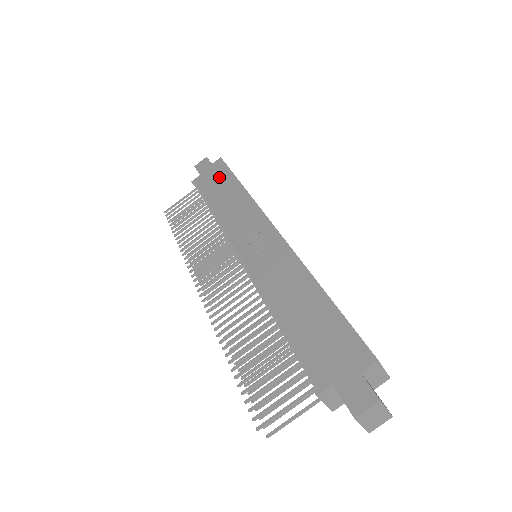
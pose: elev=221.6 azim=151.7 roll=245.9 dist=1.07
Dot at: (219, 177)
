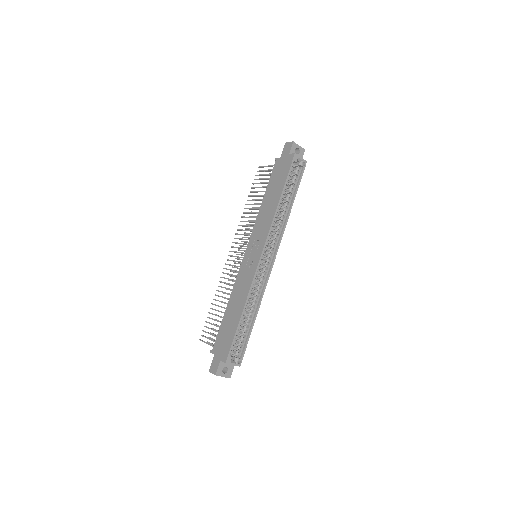
Dot at: (281, 175)
